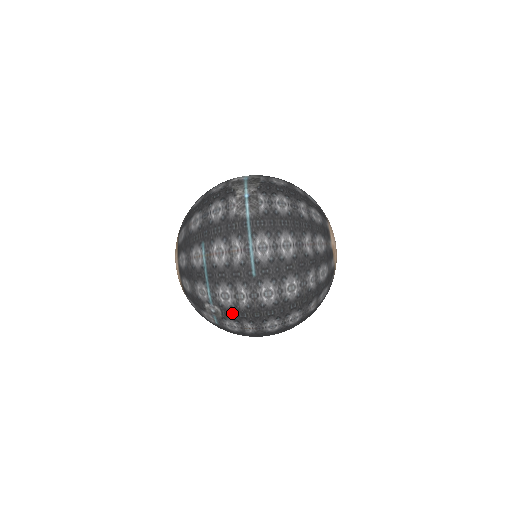
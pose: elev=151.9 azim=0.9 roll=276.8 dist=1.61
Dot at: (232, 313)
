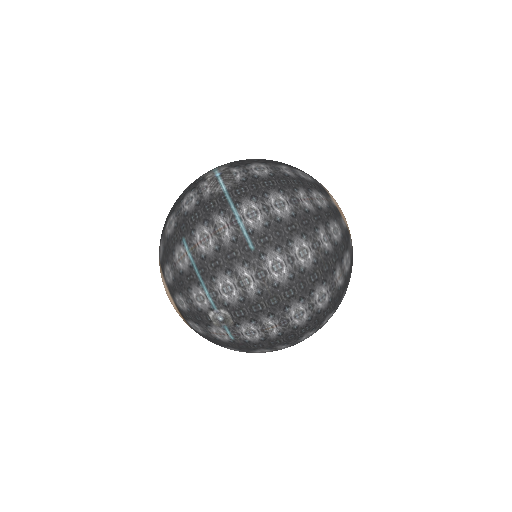
Dot at: (243, 310)
